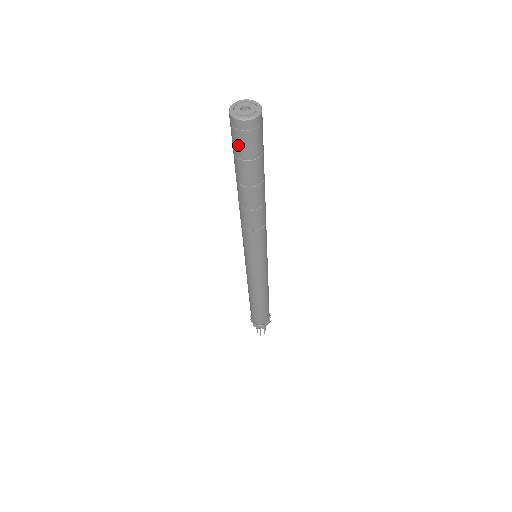
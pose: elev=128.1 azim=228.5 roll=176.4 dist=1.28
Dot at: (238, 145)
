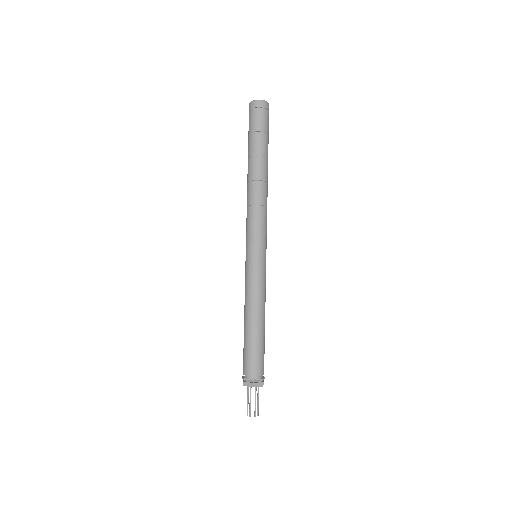
Dot at: (260, 120)
